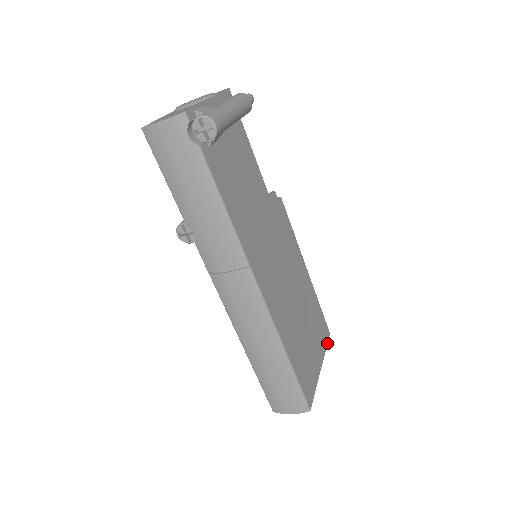
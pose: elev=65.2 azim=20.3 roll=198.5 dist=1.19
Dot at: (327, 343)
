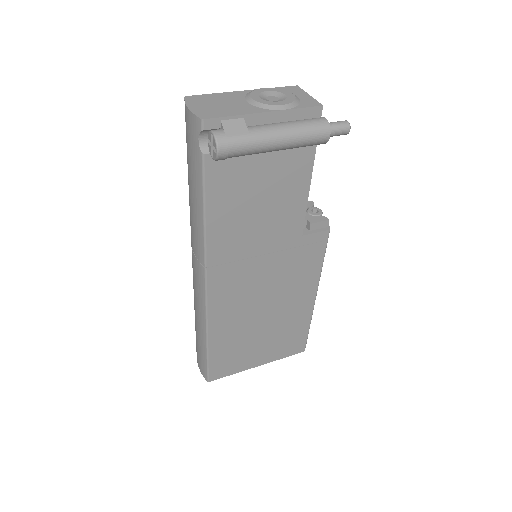
Dot at: (290, 355)
